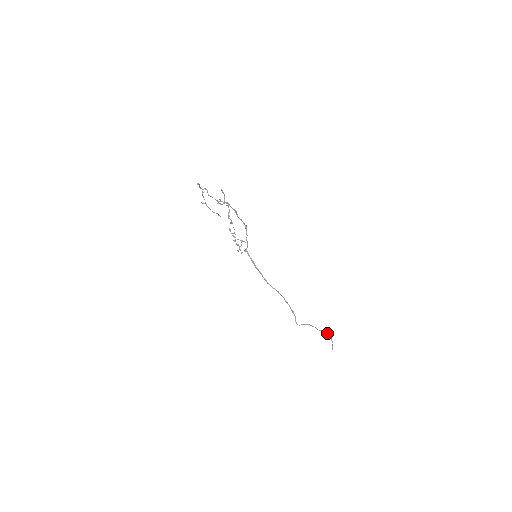
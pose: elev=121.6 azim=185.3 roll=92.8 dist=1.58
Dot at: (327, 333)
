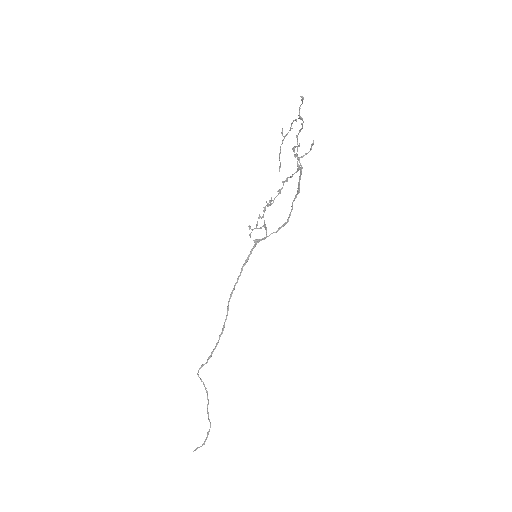
Dot at: occluded
